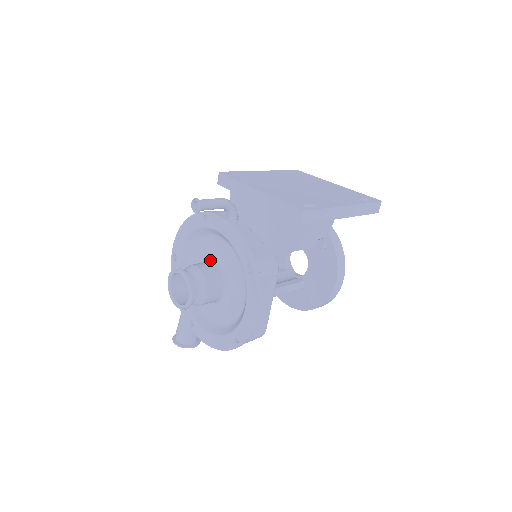
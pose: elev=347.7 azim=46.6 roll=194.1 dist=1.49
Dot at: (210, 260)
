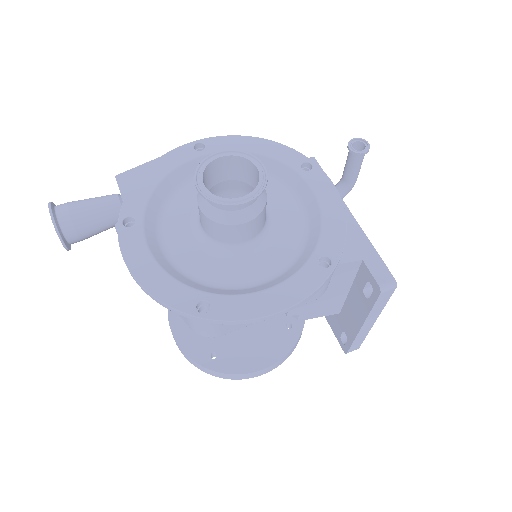
Dot at: occluded
